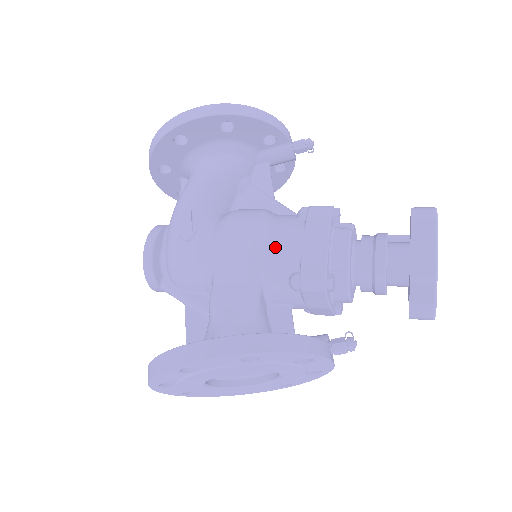
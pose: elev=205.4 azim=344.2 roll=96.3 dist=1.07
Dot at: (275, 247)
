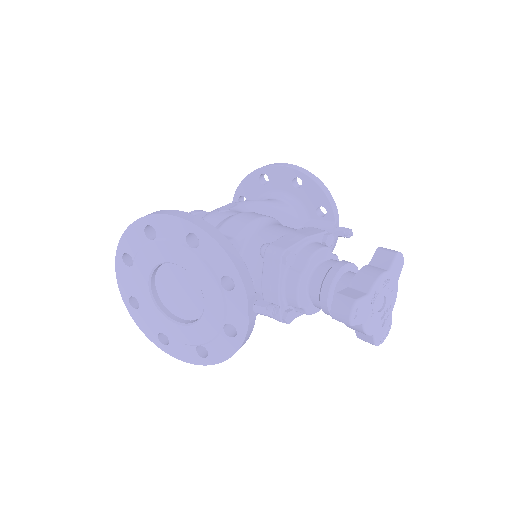
Dot at: (270, 228)
